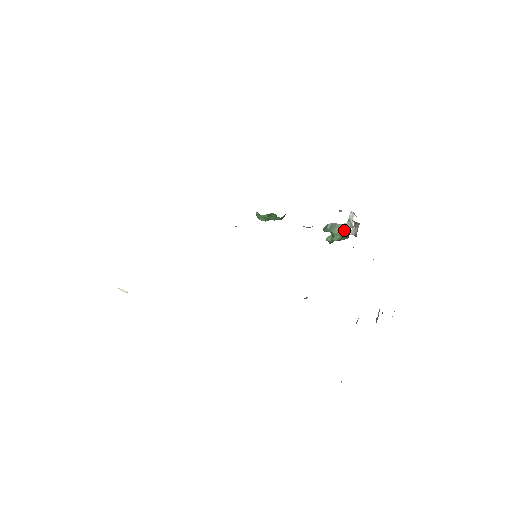
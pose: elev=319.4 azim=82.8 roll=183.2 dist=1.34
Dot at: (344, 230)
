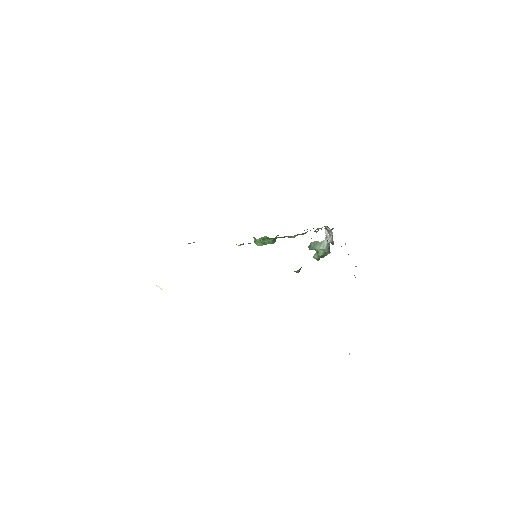
Dot at: (325, 245)
